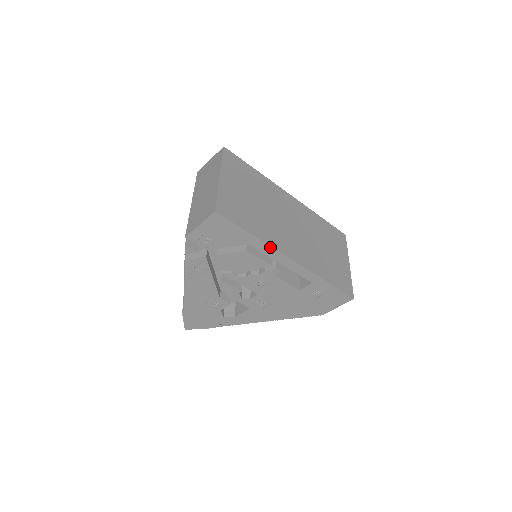
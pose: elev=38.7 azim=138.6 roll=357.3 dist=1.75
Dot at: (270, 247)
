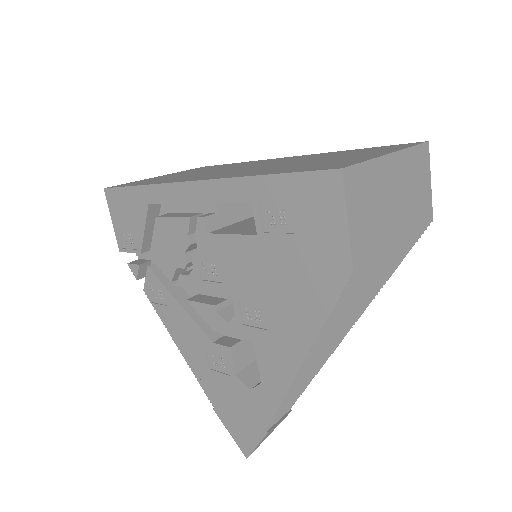
Dot at: (163, 186)
